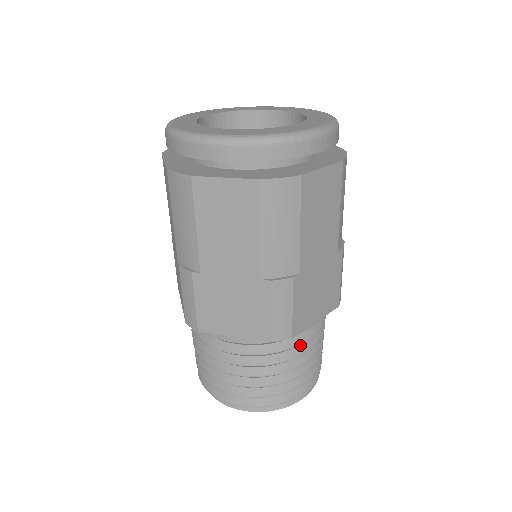
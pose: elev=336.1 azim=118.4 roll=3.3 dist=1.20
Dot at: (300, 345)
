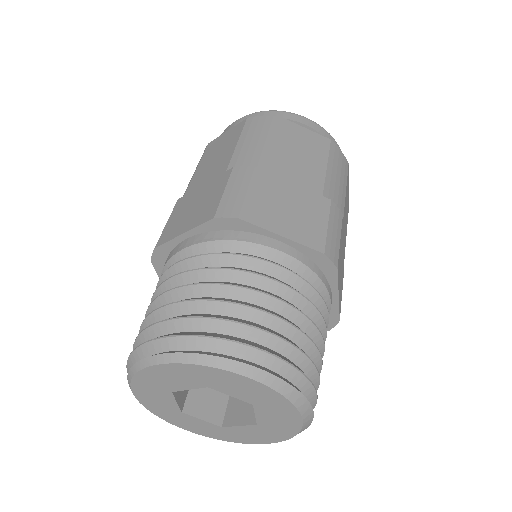
Dot at: (258, 272)
